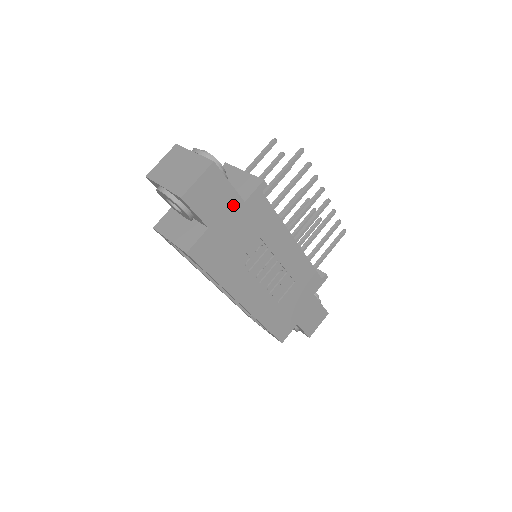
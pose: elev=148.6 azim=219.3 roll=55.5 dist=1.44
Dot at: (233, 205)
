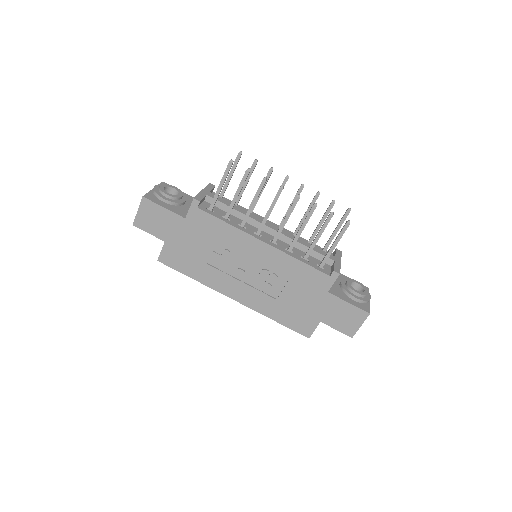
Dot at: (176, 222)
